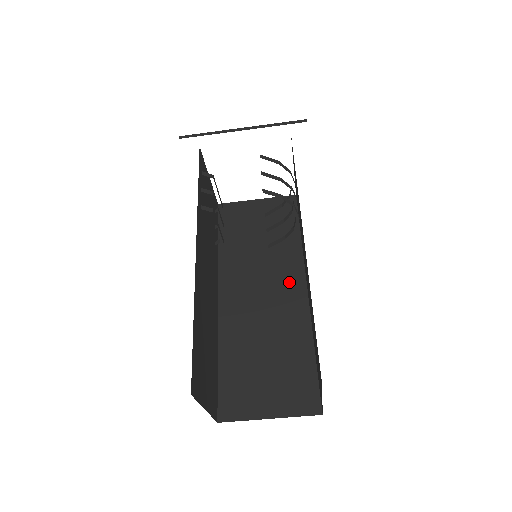
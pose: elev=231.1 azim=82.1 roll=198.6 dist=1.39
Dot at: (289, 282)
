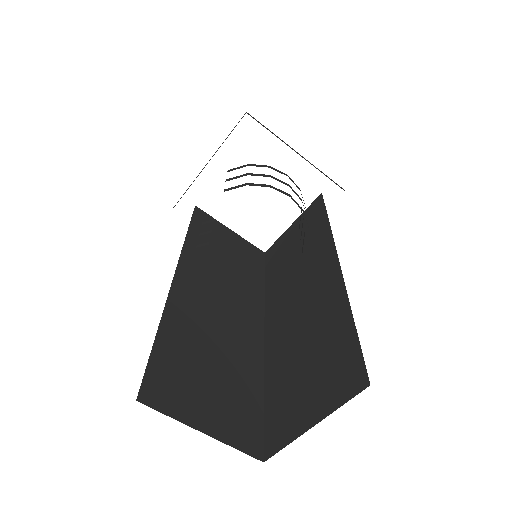
Dot at: (322, 268)
